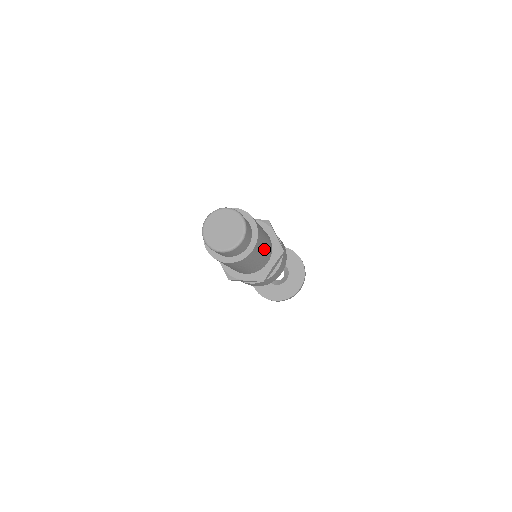
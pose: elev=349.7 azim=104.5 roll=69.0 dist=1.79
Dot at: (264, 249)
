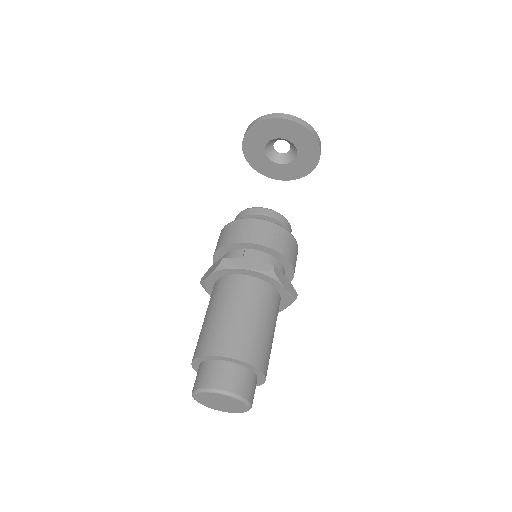
Dot at: occluded
